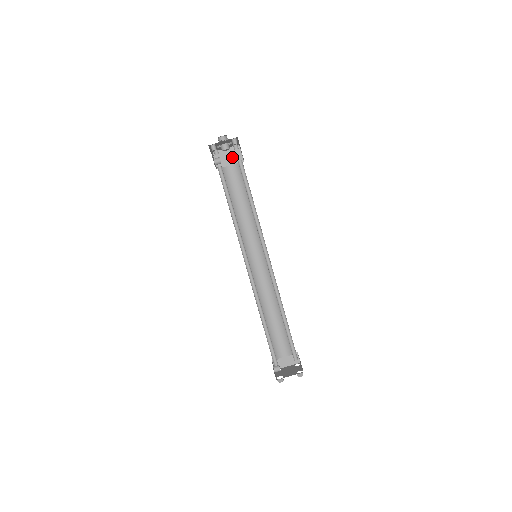
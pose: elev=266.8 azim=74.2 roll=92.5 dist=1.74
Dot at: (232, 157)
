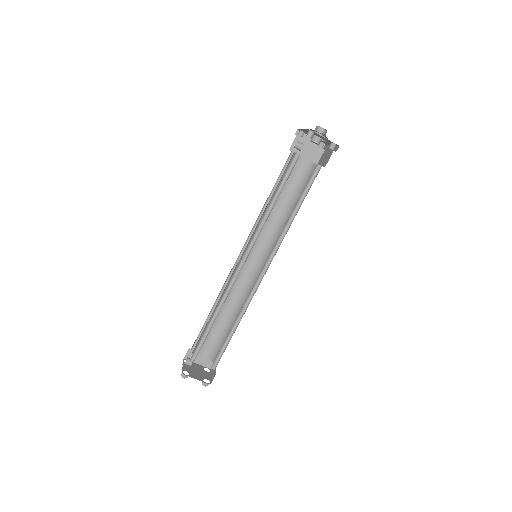
Dot at: (311, 151)
